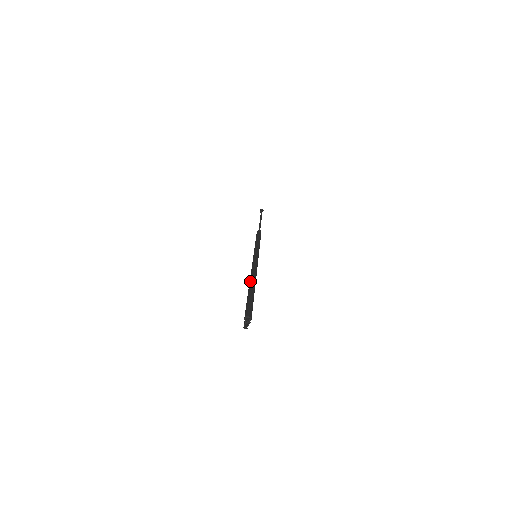
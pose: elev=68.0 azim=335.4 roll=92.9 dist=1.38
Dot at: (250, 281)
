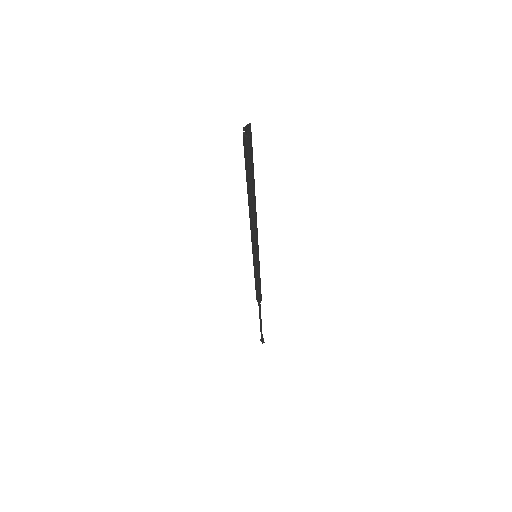
Dot at: occluded
